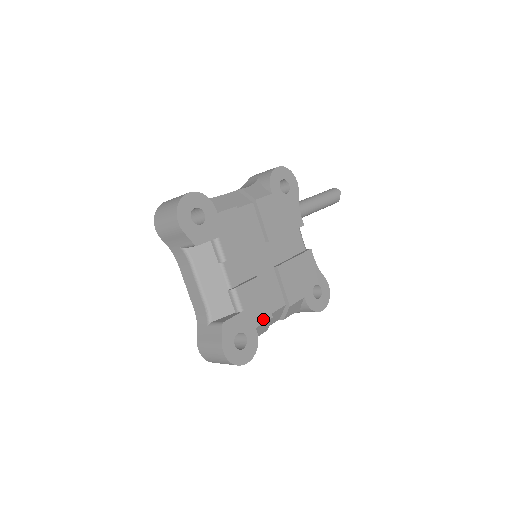
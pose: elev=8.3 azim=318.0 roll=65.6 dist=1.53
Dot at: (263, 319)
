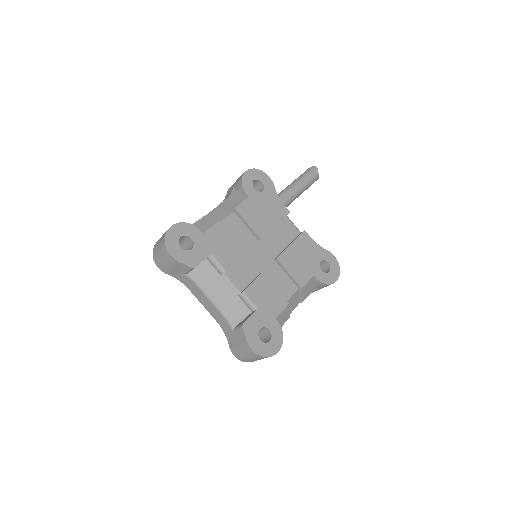
Dot at: (280, 309)
